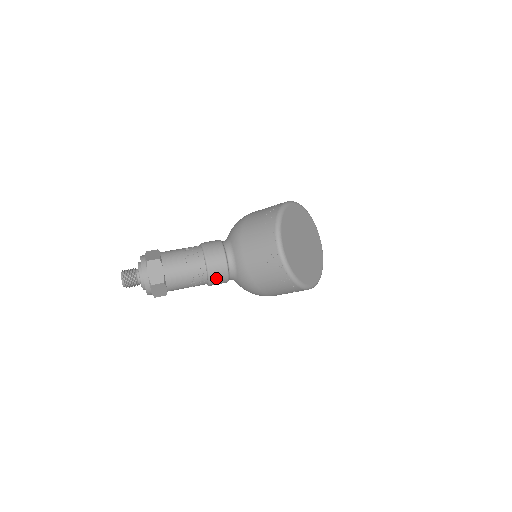
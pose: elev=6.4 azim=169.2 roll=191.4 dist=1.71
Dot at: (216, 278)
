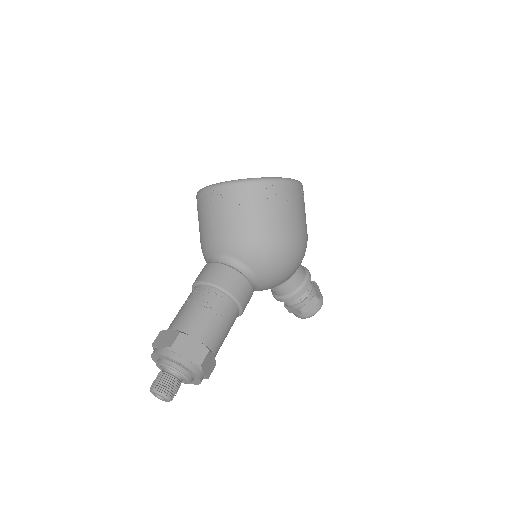
Dot at: (224, 280)
